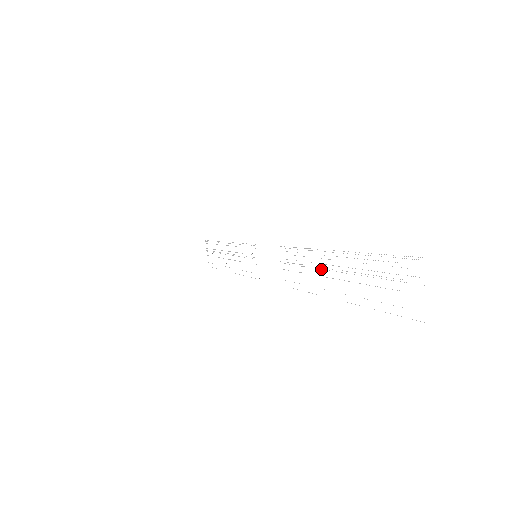
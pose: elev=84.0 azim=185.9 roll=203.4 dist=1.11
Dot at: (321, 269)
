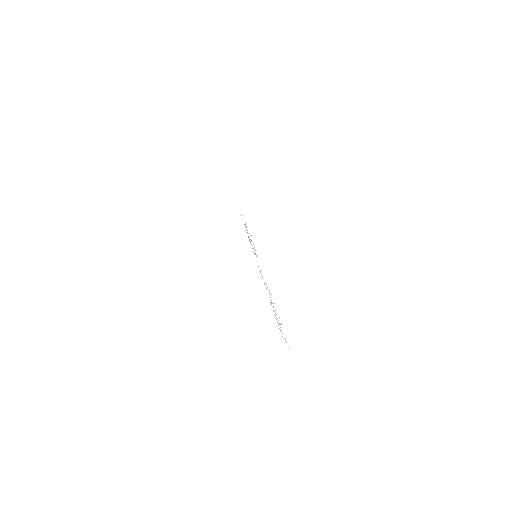
Dot at: occluded
